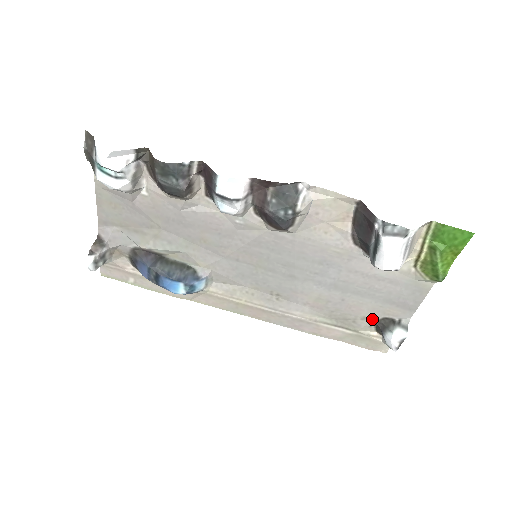
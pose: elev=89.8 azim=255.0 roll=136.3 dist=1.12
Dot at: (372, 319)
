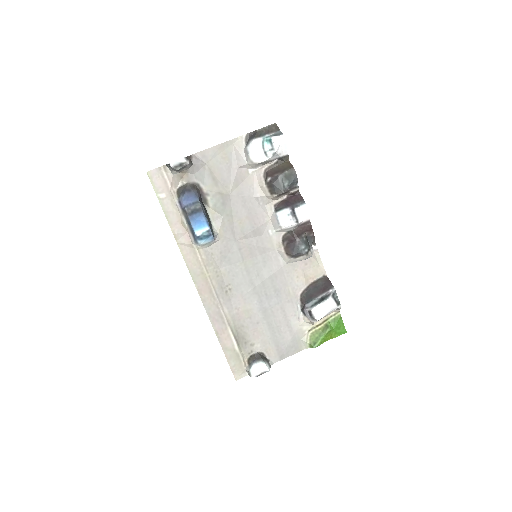
Dot at: (256, 349)
